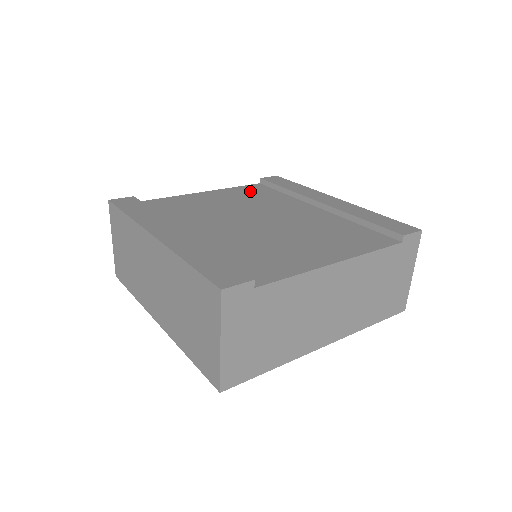
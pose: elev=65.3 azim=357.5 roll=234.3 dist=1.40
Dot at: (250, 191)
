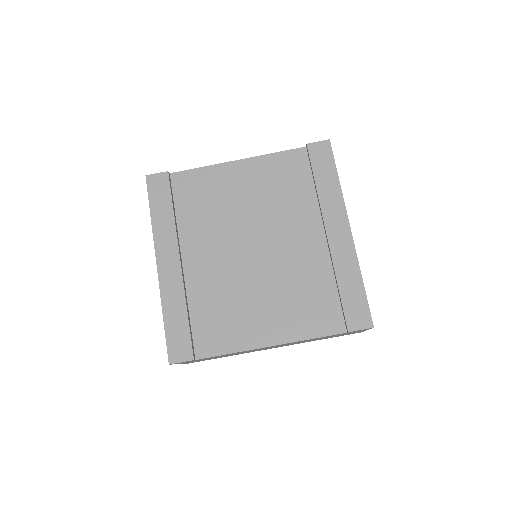
Dot at: (284, 170)
